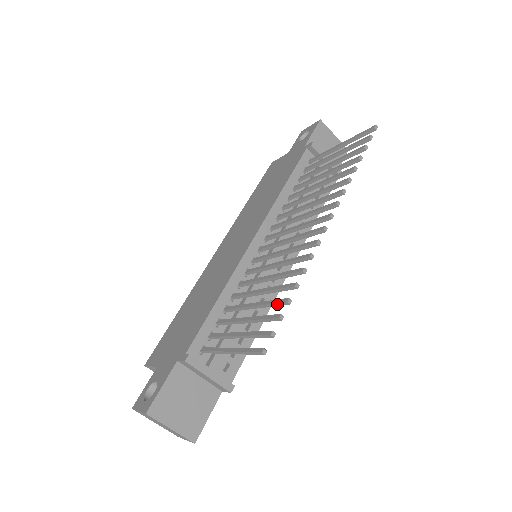
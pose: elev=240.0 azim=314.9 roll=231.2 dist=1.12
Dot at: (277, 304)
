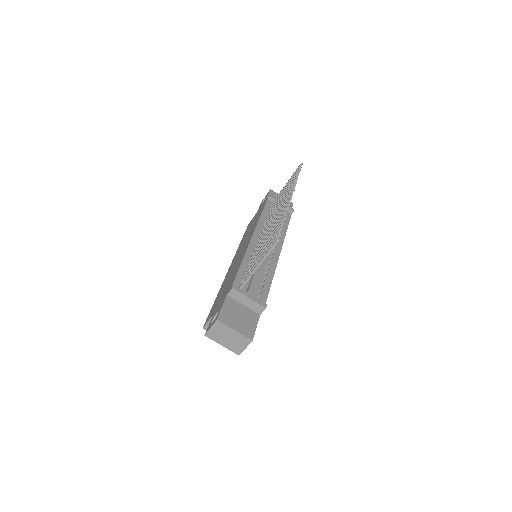
Dot at: occluded
